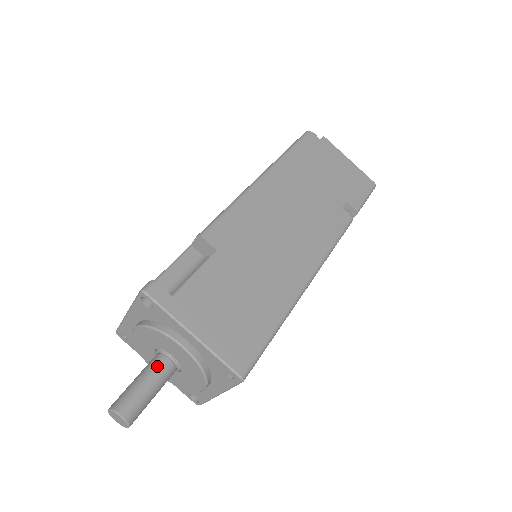
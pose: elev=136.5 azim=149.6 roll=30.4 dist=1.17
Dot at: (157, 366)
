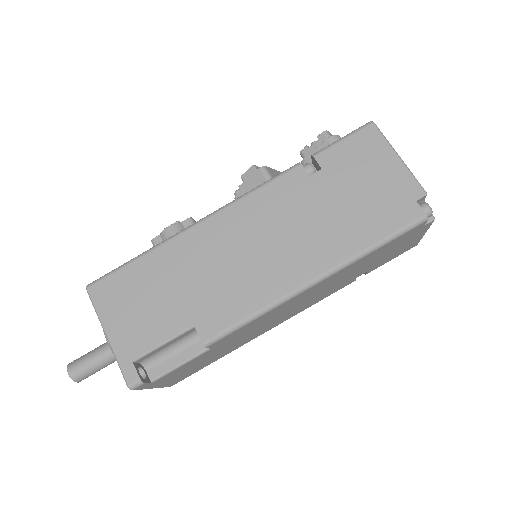
Dot at: occluded
